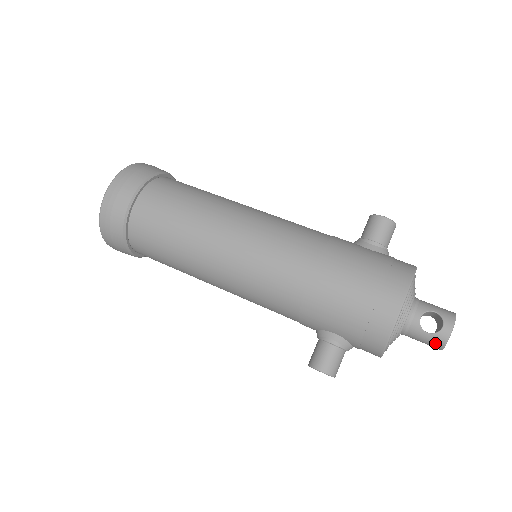
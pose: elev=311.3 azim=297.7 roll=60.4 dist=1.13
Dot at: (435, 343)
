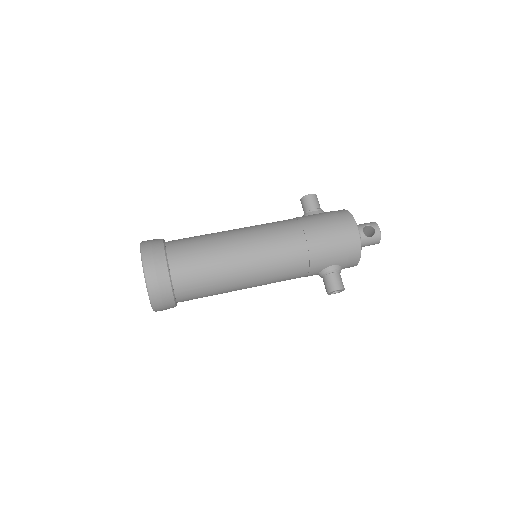
Dot at: (376, 240)
